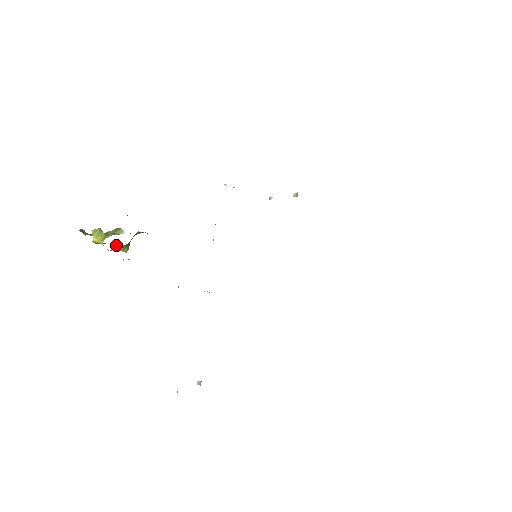
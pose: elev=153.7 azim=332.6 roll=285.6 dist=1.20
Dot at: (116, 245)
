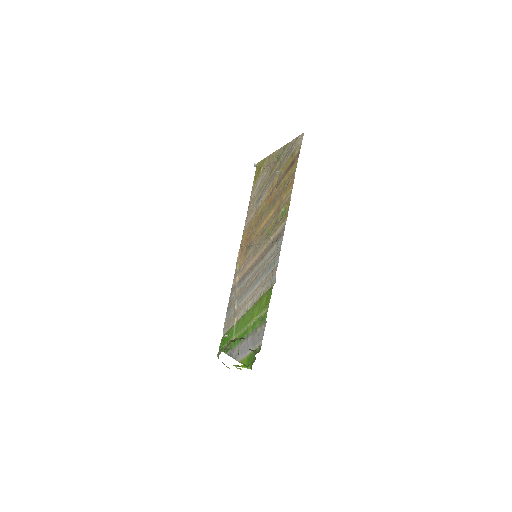
Dot at: occluded
